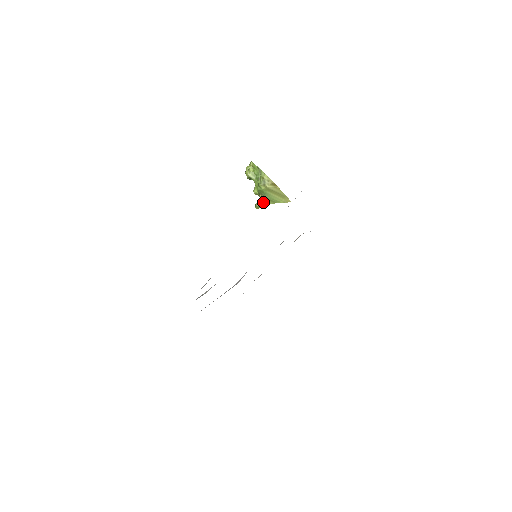
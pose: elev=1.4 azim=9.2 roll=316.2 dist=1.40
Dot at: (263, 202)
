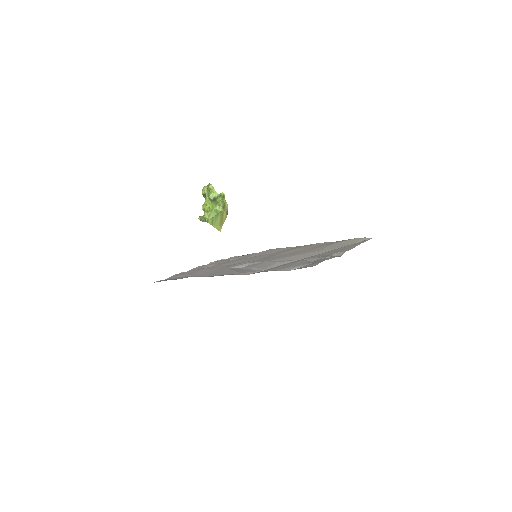
Dot at: (206, 218)
